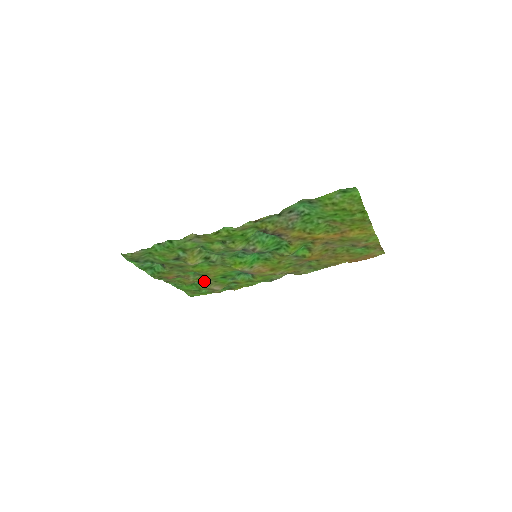
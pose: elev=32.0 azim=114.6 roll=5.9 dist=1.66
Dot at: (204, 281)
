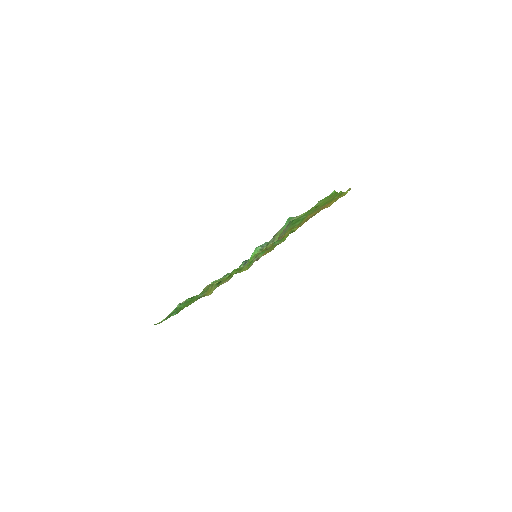
Dot at: occluded
